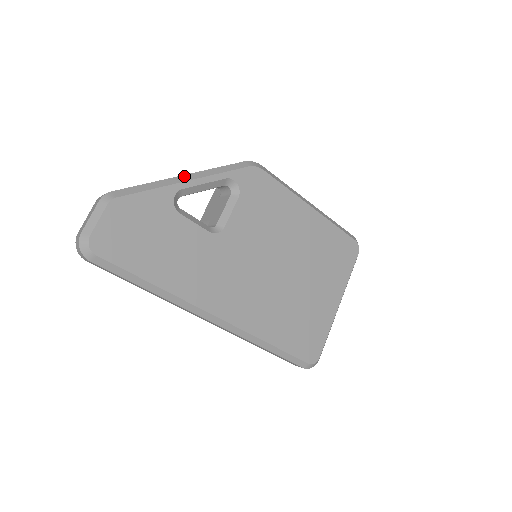
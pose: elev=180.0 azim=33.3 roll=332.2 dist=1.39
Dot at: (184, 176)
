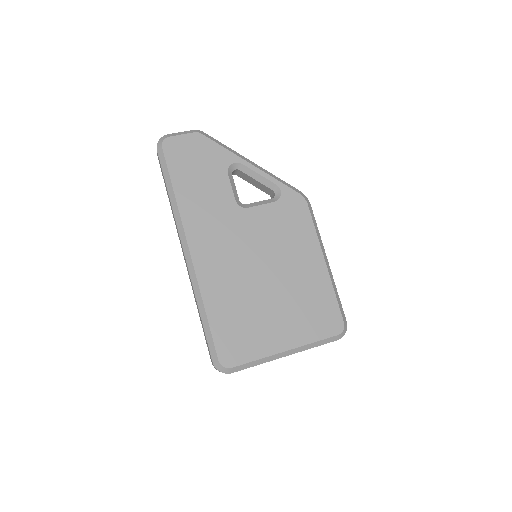
Dot at: (252, 162)
